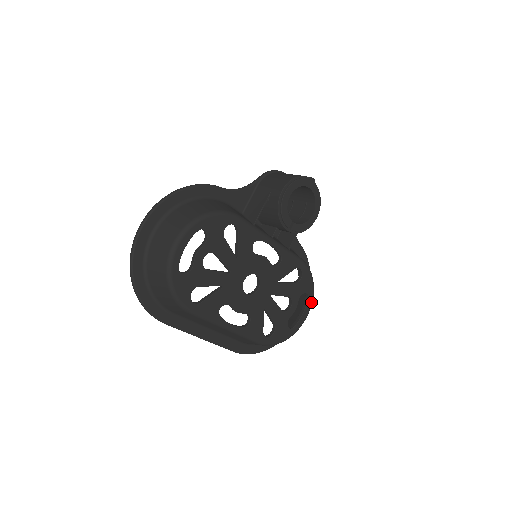
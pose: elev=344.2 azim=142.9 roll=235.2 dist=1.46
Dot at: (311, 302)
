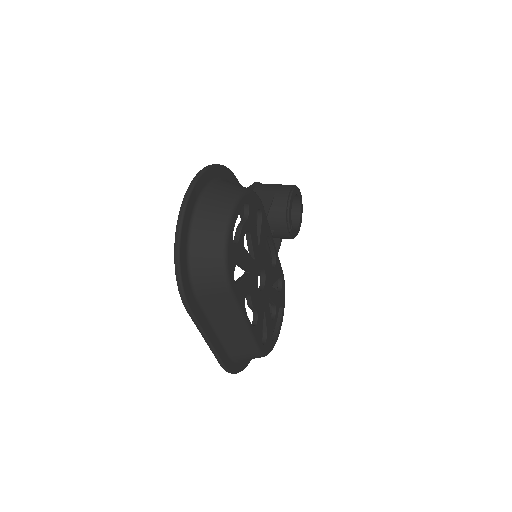
Dot at: occluded
